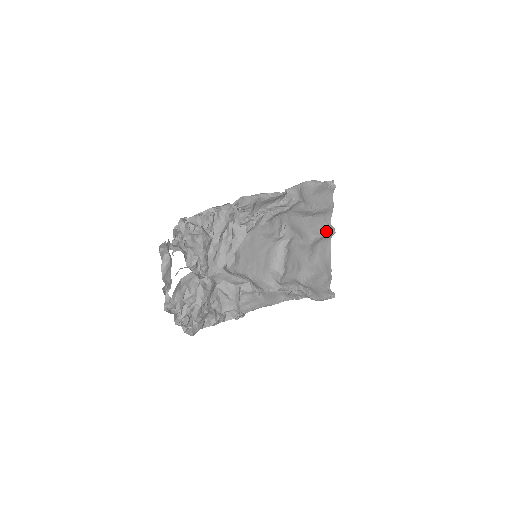
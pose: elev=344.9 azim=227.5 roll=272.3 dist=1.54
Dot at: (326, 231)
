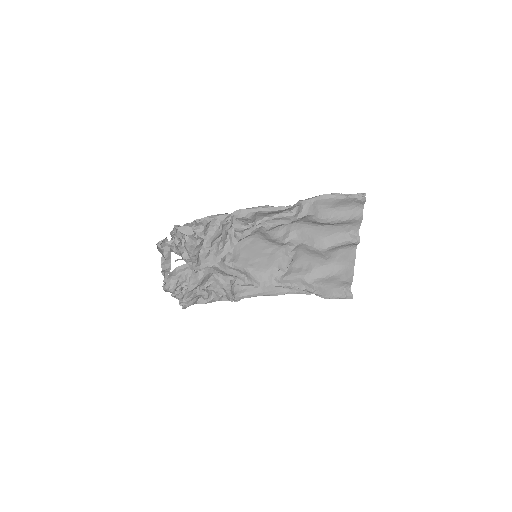
Dot at: (347, 240)
